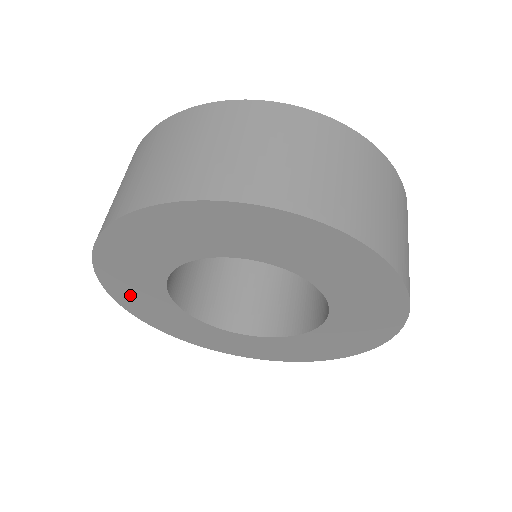
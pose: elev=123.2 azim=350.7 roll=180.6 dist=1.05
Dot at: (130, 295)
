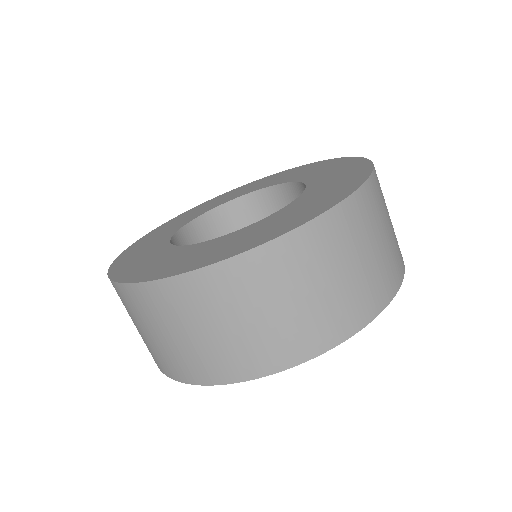
Dot at: occluded
